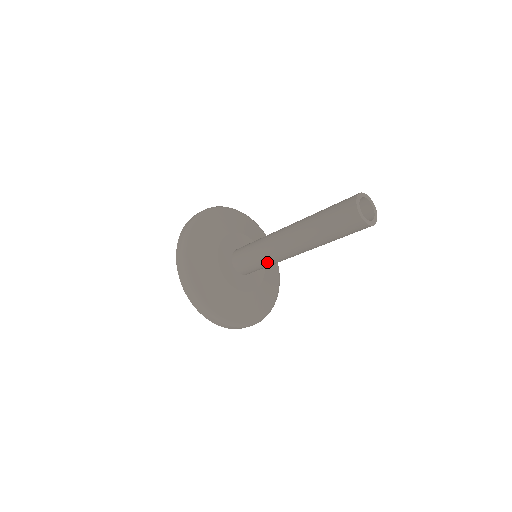
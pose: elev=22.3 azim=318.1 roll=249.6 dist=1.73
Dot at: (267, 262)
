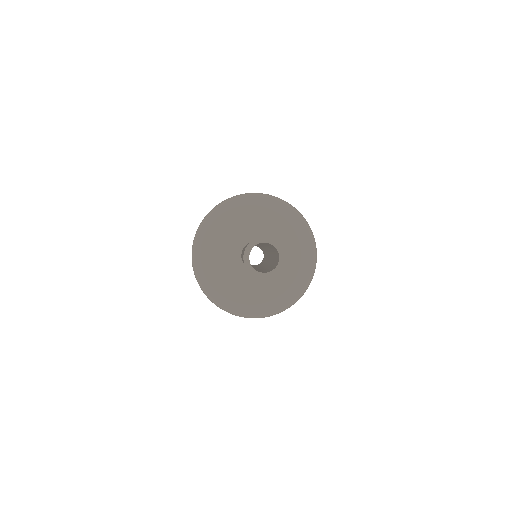
Dot at: occluded
